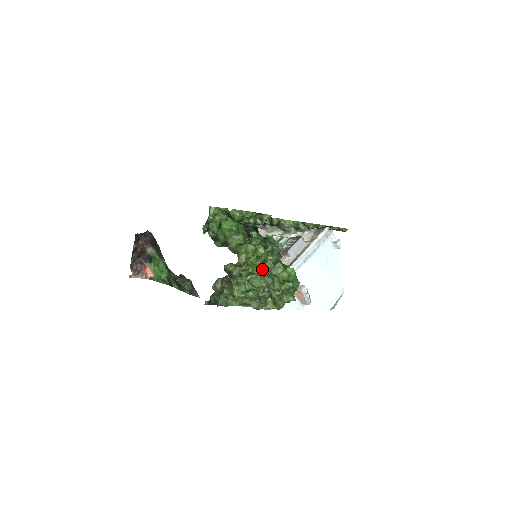
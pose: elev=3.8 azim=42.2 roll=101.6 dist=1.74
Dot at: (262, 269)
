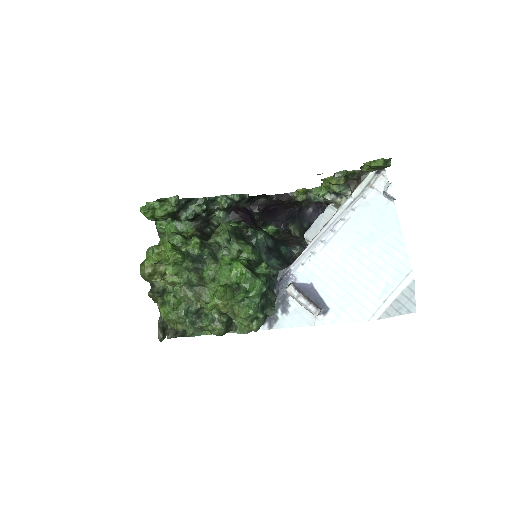
Dot at: (189, 275)
